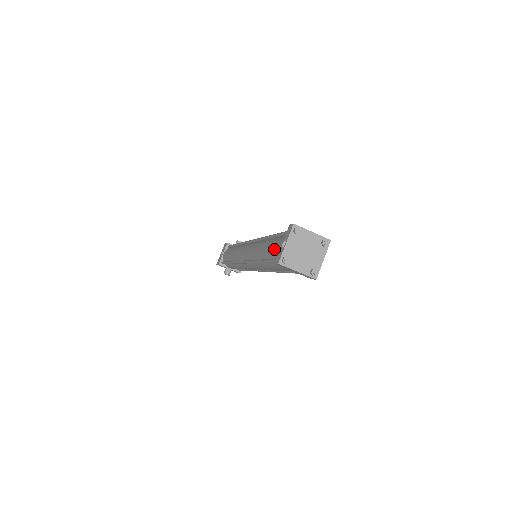
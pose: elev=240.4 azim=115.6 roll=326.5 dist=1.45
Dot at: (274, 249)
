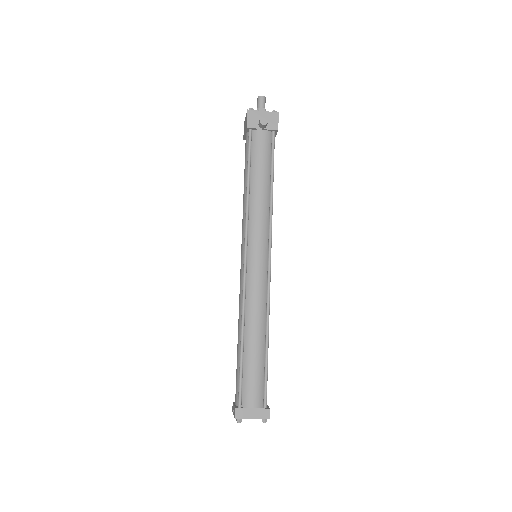
Dot at: (236, 381)
